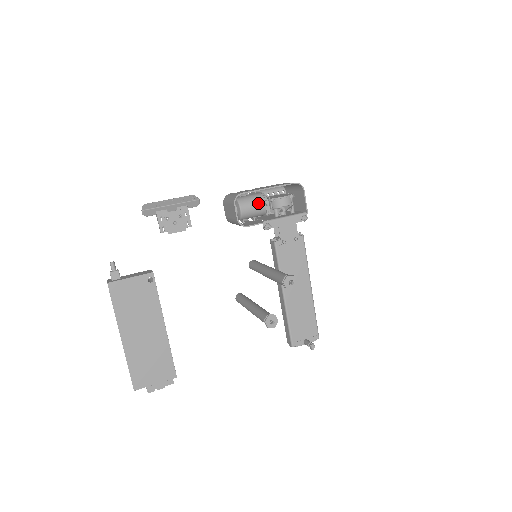
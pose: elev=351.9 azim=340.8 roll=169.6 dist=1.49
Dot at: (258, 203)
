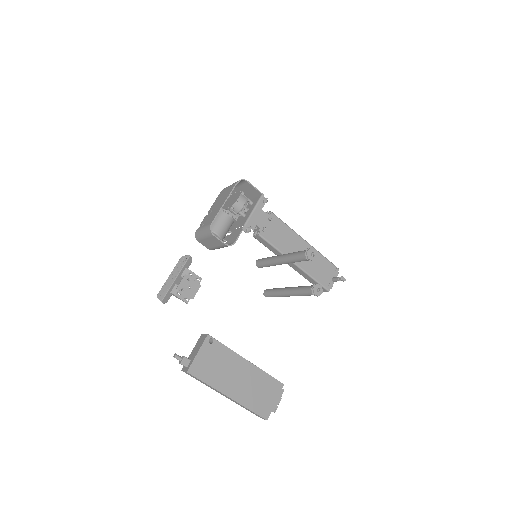
Dot at: (224, 219)
